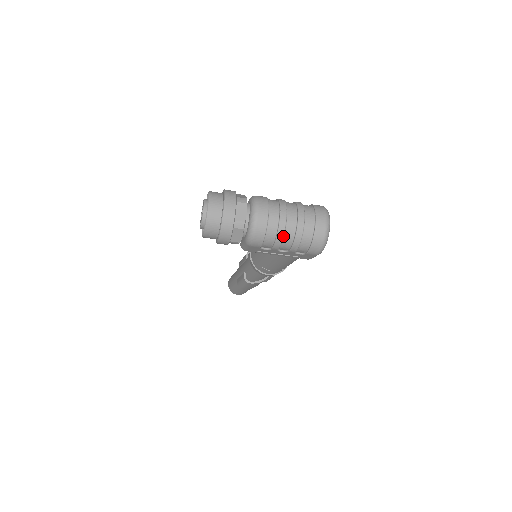
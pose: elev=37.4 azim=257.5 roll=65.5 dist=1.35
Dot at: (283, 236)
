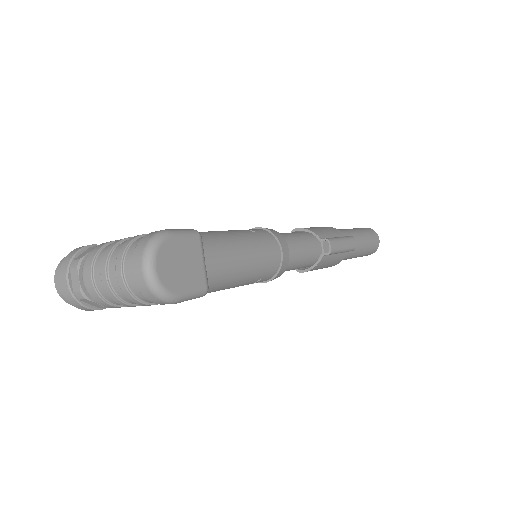
Dot at: (116, 297)
